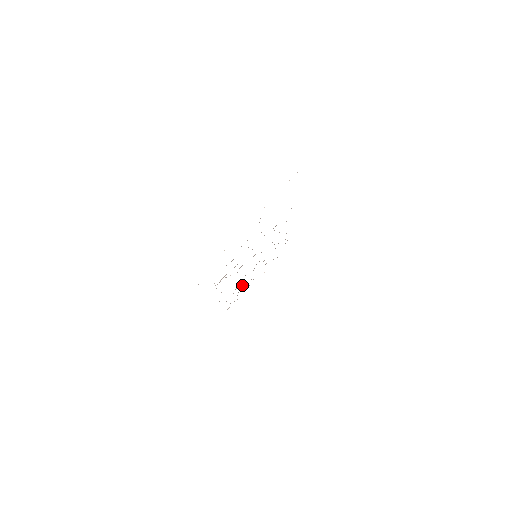
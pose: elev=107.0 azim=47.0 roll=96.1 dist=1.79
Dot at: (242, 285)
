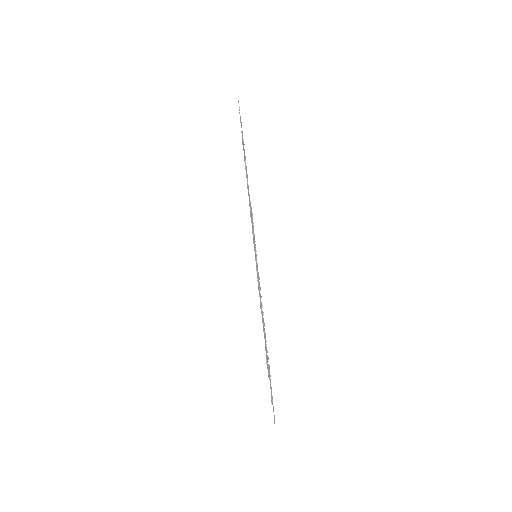
Dot at: occluded
